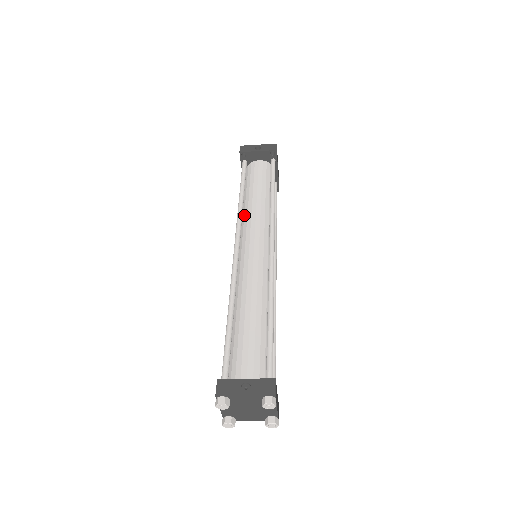
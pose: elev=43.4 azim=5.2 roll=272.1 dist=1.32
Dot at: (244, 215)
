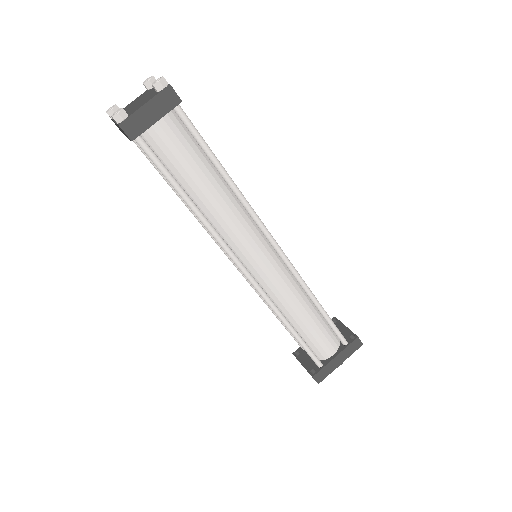
Dot at: occluded
